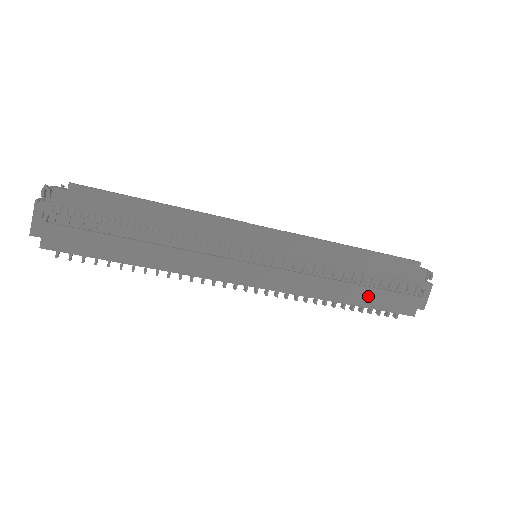
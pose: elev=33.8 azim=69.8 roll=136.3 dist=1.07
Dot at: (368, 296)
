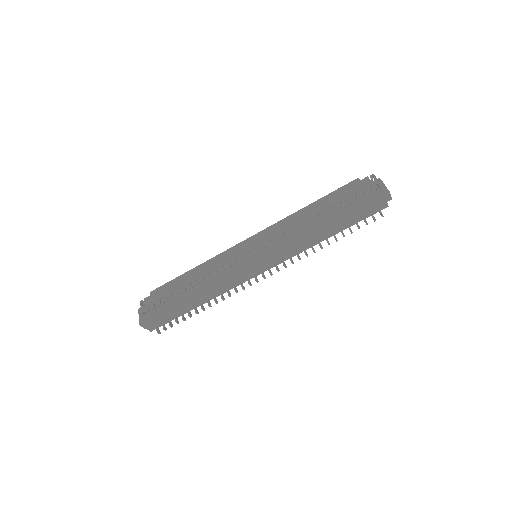
Dot at: (338, 217)
